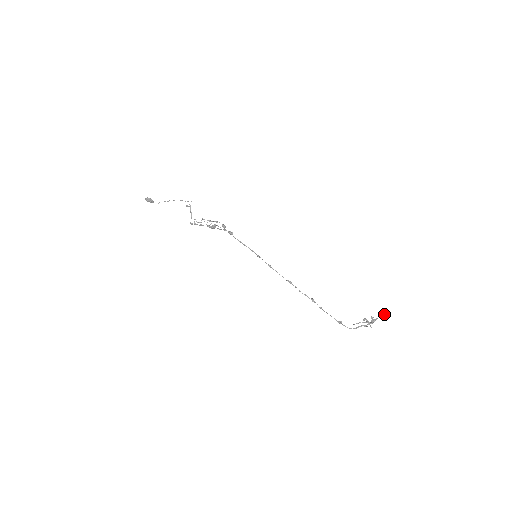
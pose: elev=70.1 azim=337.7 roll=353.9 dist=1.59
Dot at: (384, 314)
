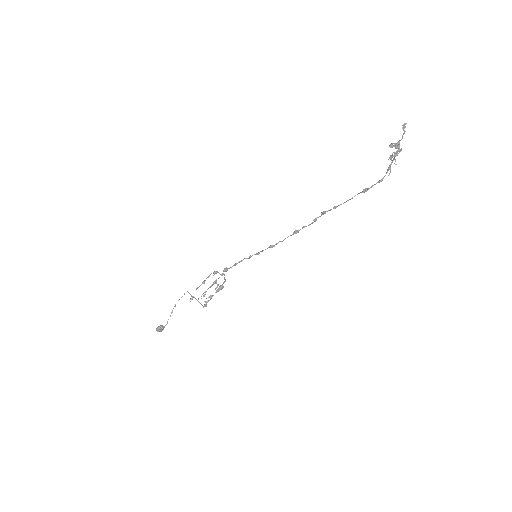
Dot at: (403, 129)
